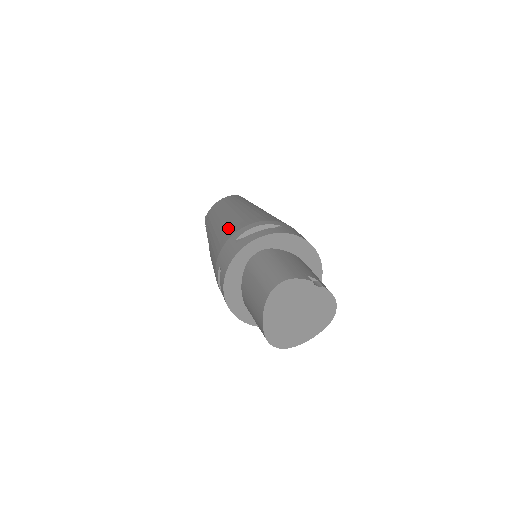
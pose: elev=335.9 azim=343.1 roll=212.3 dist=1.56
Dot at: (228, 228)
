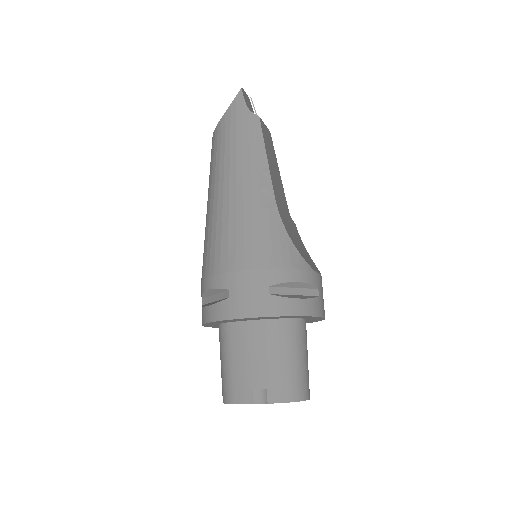
Dot at: (203, 255)
